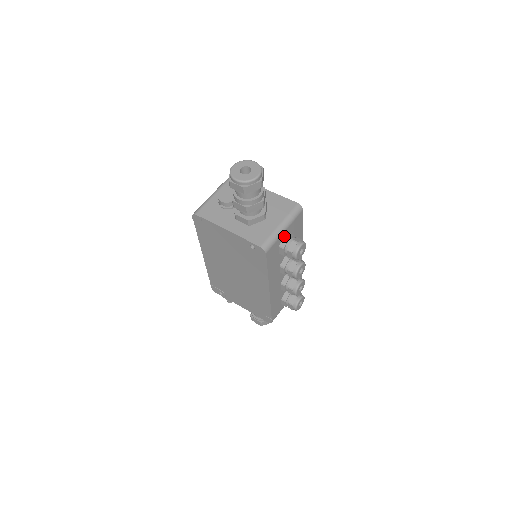
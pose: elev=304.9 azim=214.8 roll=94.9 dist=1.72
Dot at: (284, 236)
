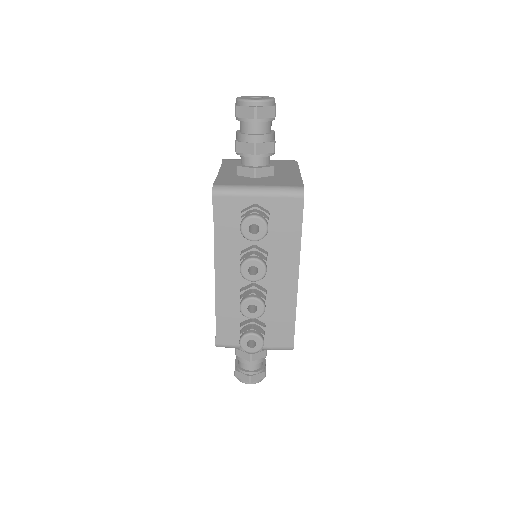
Dot at: (255, 203)
